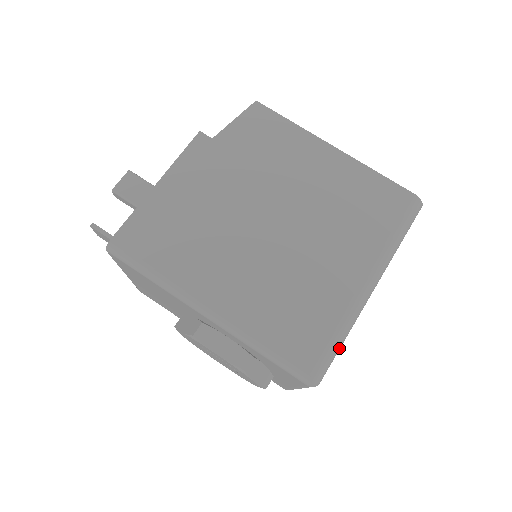
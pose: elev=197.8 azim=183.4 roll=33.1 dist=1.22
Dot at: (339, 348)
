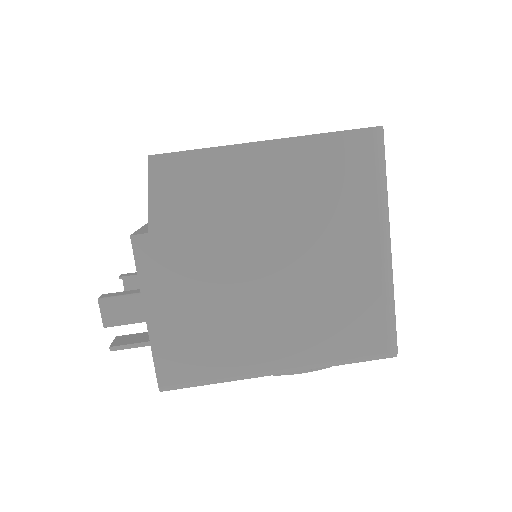
Dot at: occluded
